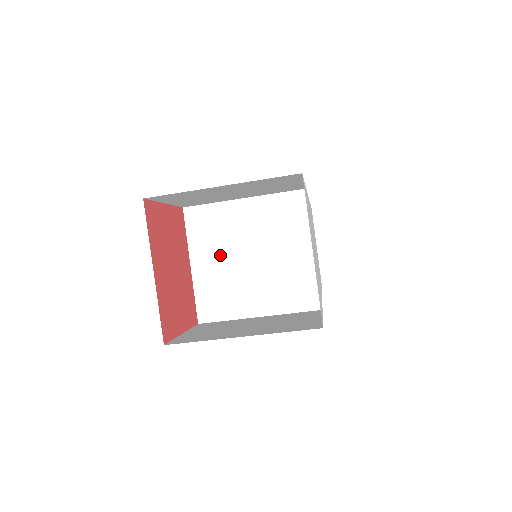
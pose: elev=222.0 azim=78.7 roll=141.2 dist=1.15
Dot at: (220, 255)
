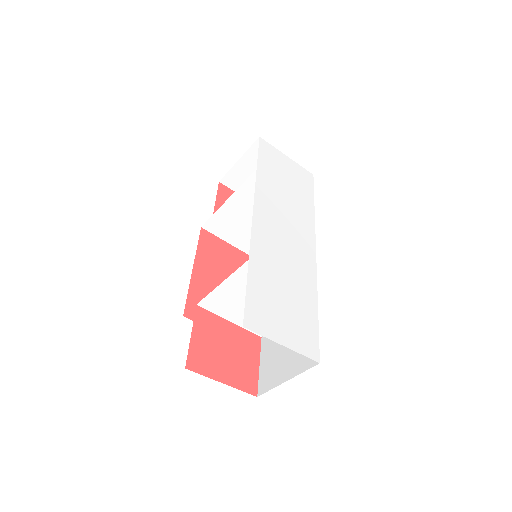
Dot at: (239, 310)
